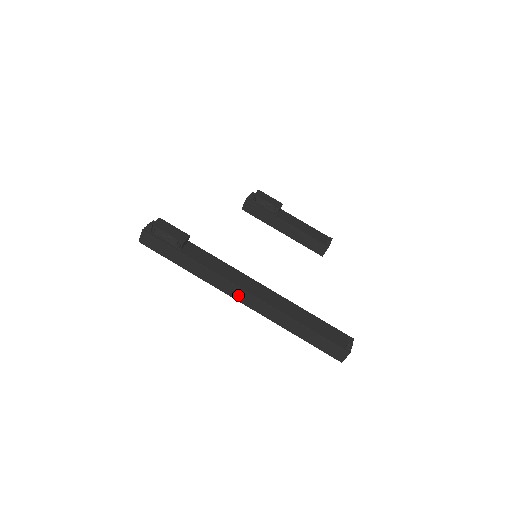
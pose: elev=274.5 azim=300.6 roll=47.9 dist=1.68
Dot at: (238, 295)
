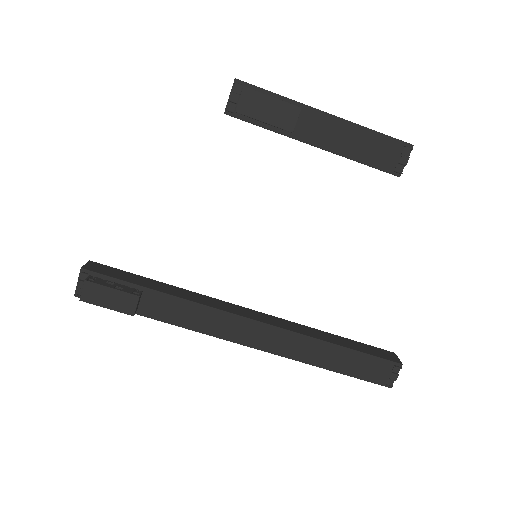
Dot at: occluded
